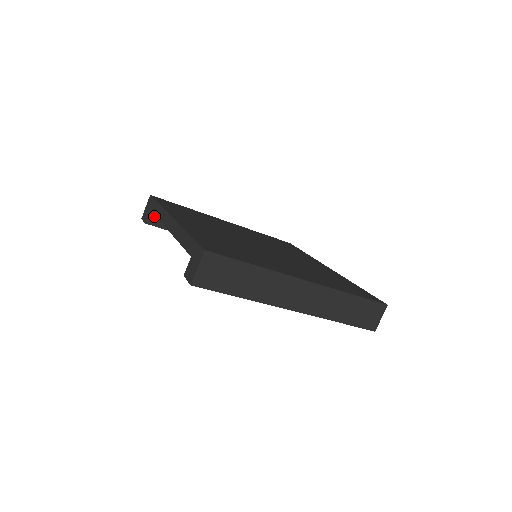
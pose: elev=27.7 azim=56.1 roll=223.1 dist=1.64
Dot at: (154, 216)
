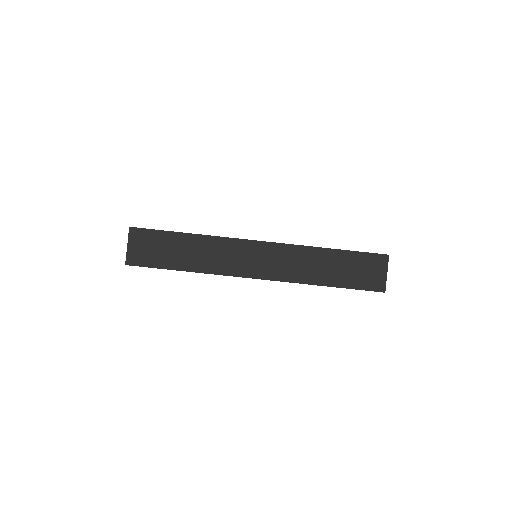
Dot at: occluded
